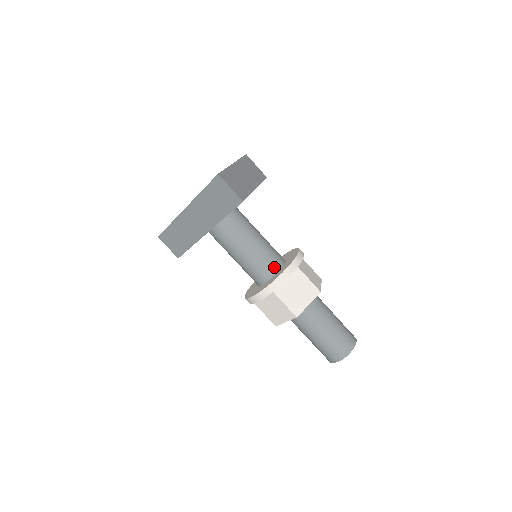
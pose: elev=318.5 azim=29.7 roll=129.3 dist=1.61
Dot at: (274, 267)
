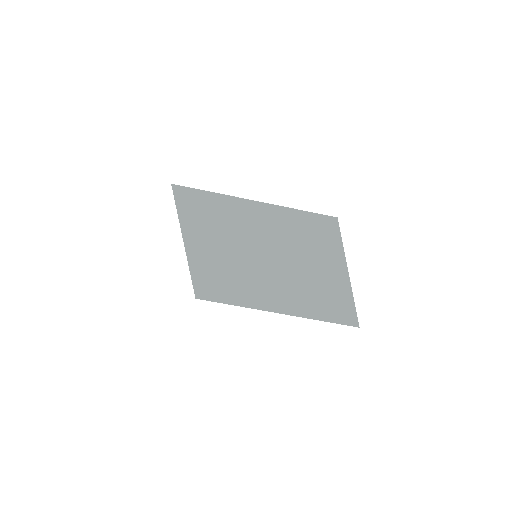
Dot at: occluded
